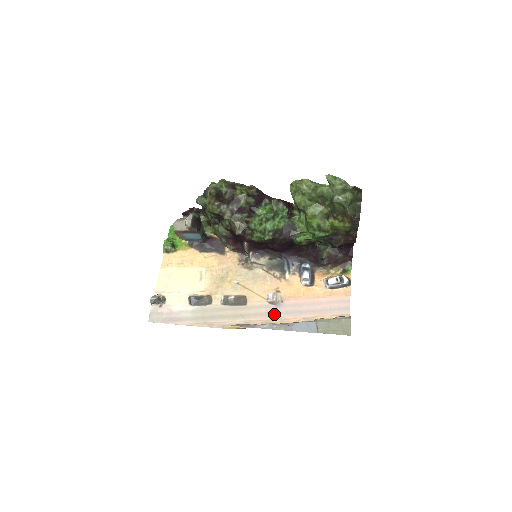
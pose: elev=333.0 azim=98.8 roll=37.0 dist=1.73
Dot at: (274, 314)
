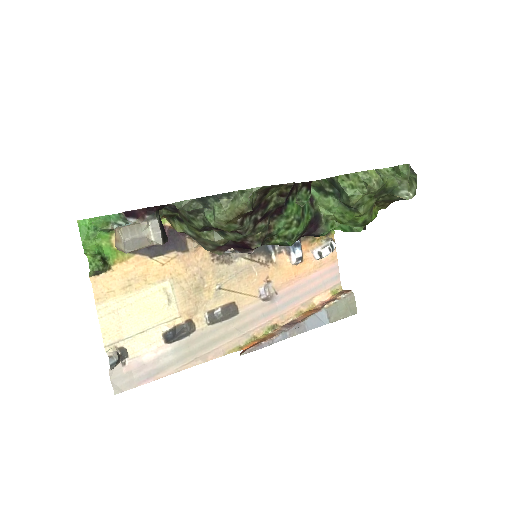
Dot at: (272, 312)
